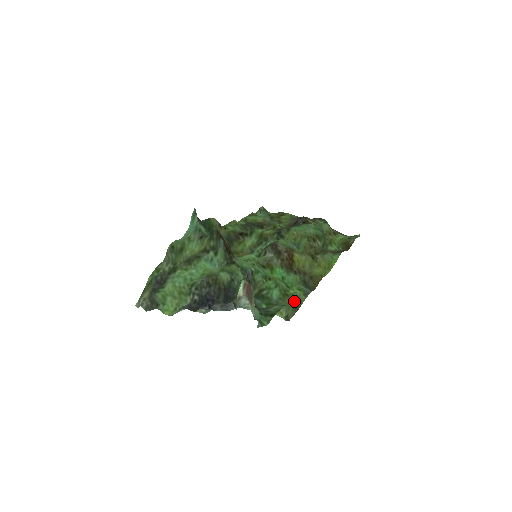
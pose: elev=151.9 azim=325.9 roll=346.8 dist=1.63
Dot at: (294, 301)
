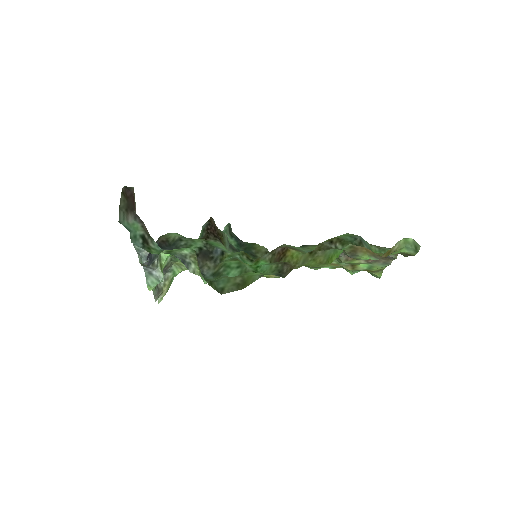
Dot at: (244, 279)
